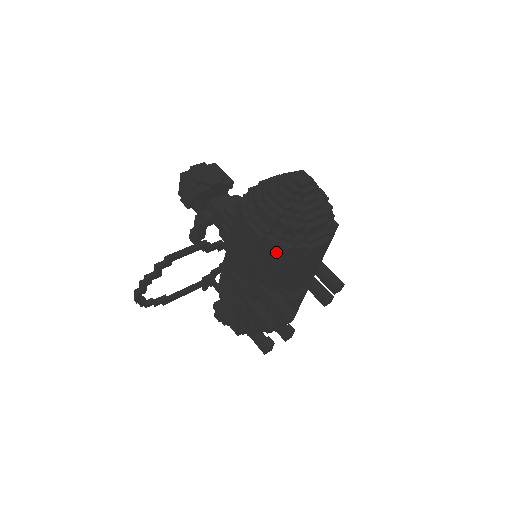
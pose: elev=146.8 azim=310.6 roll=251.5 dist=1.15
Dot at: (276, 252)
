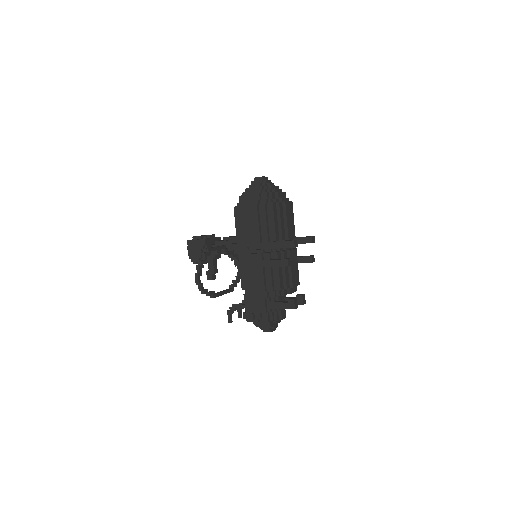
Dot at: (268, 210)
